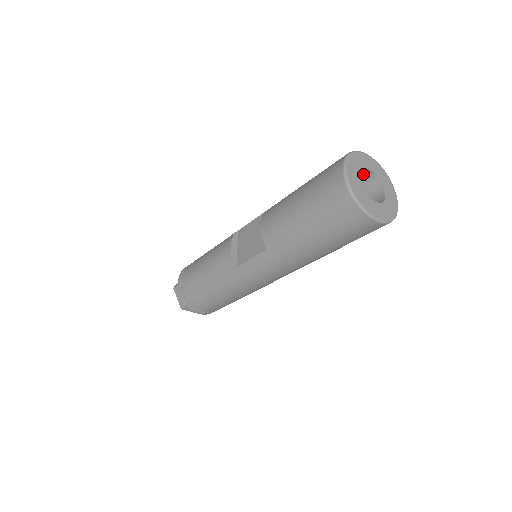
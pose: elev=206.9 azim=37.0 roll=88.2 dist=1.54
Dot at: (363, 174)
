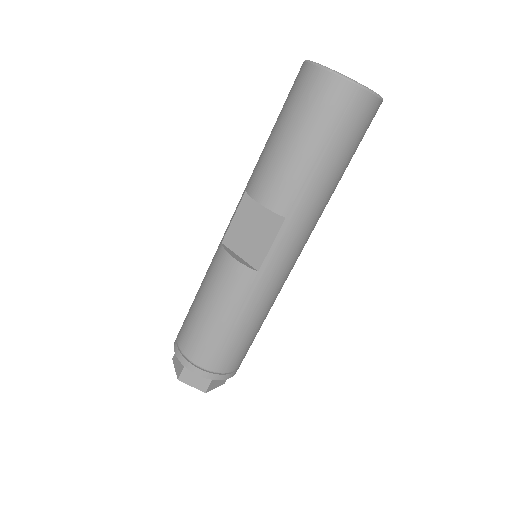
Dot at: occluded
